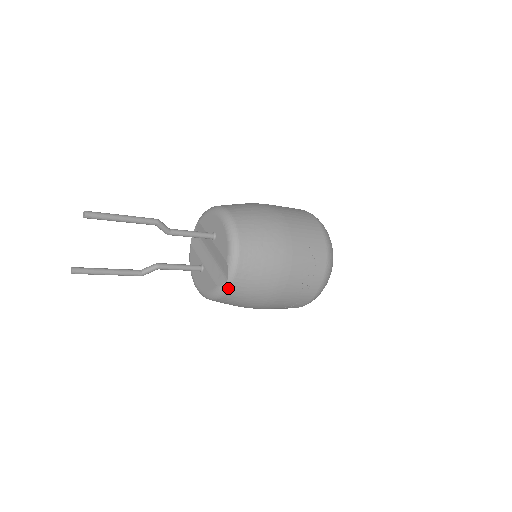
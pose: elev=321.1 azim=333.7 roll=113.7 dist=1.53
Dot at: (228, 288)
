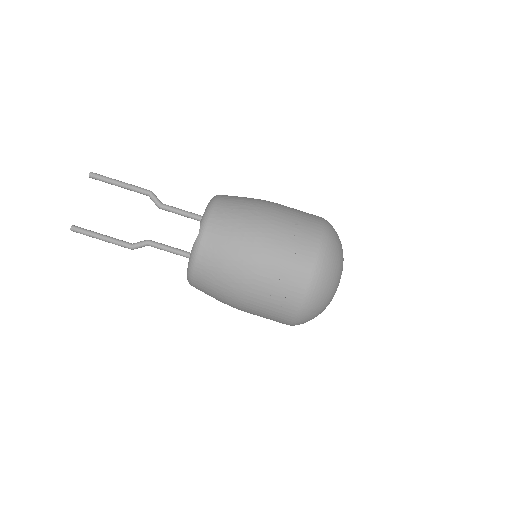
Dot at: (199, 244)
